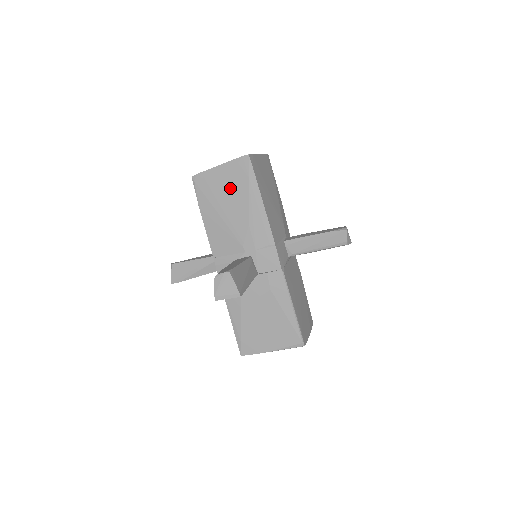
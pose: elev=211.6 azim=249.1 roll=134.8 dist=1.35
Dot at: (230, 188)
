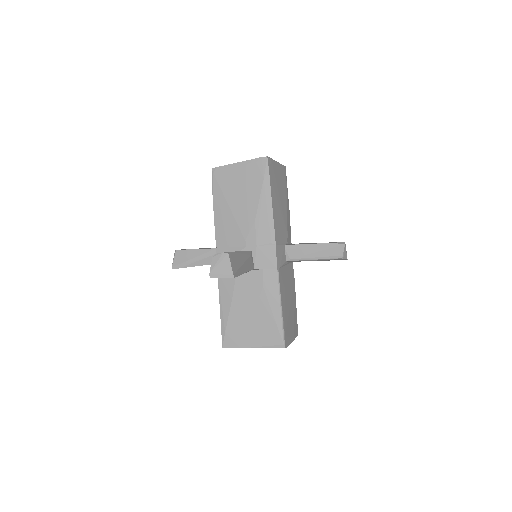
Dot at: (244, 184)
